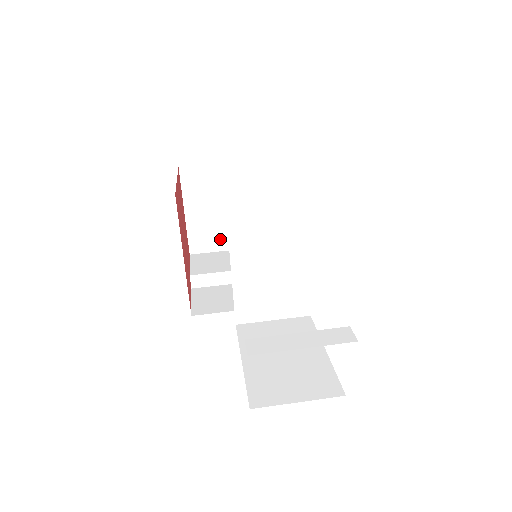
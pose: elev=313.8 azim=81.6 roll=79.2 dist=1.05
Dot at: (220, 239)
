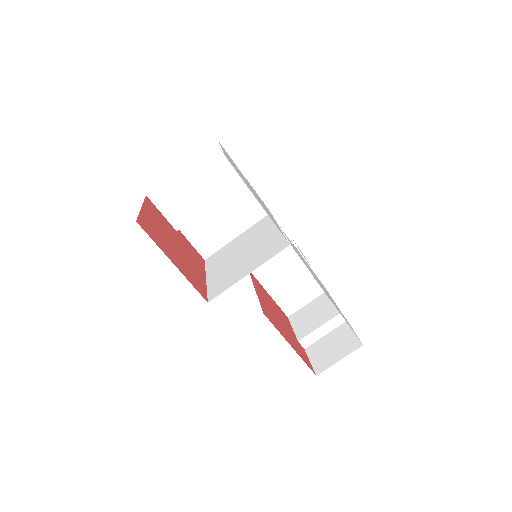
Dot at: occluded
